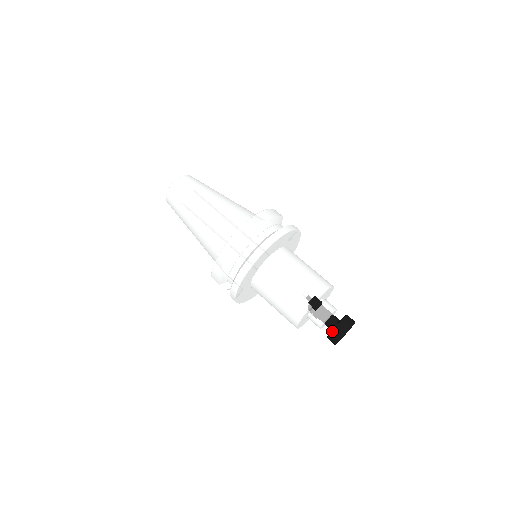
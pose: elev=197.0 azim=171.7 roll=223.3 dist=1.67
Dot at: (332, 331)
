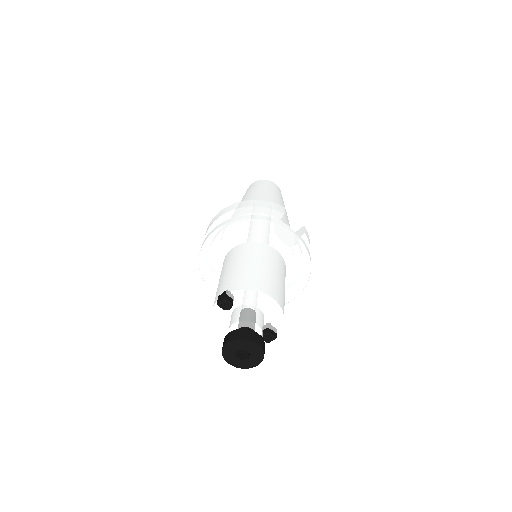
Dot at: (224, 340)
